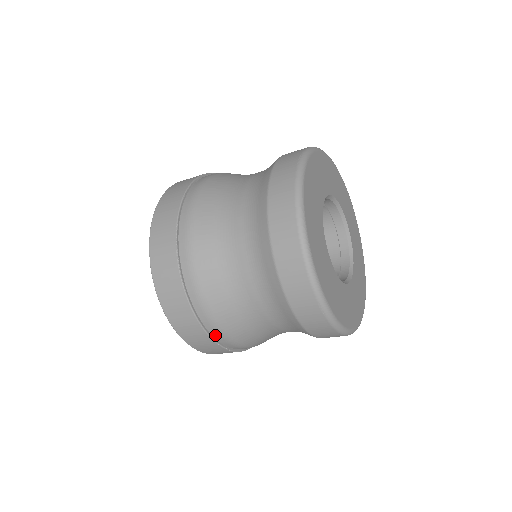
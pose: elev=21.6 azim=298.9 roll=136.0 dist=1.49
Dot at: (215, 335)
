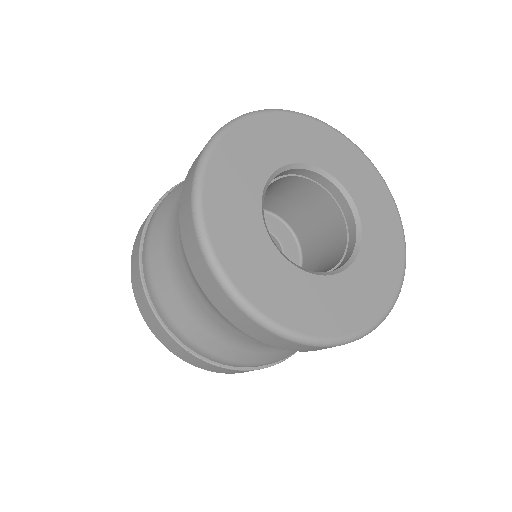
Dot at: occluded
